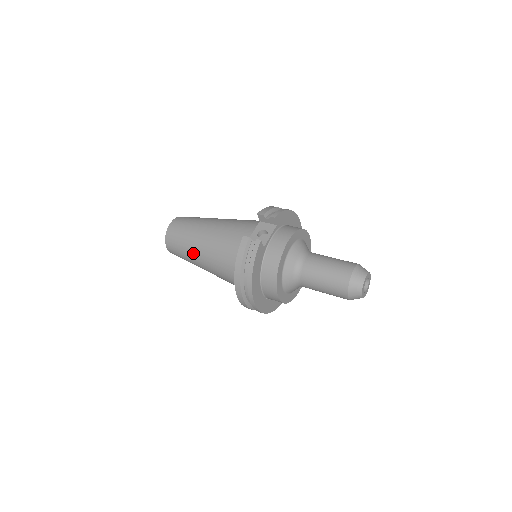
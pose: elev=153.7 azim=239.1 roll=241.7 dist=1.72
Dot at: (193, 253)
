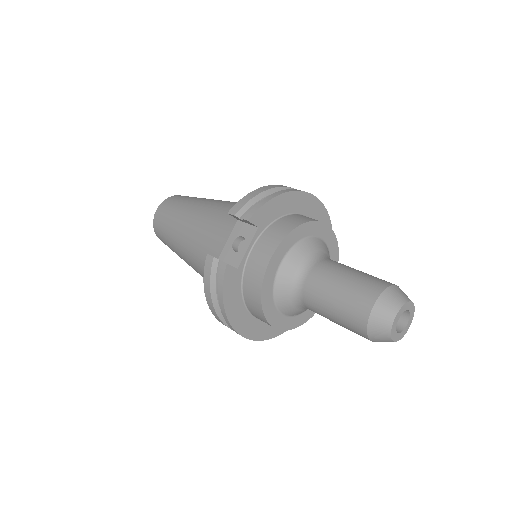
Dot at: (180, 255)
